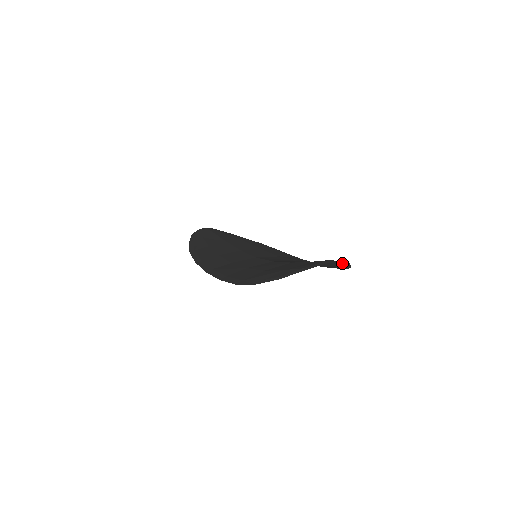
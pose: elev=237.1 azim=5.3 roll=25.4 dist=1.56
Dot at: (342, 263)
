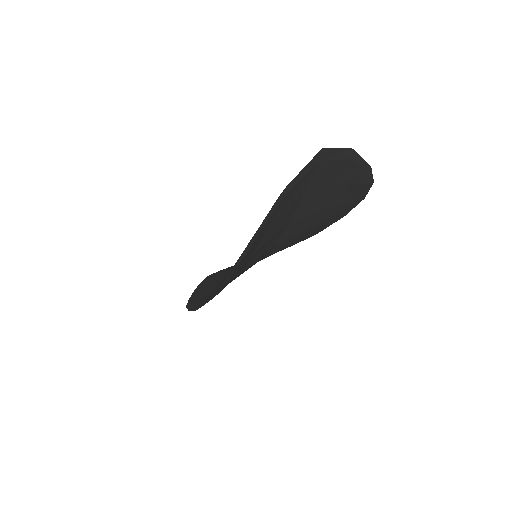
Dot at: (343, 157)
